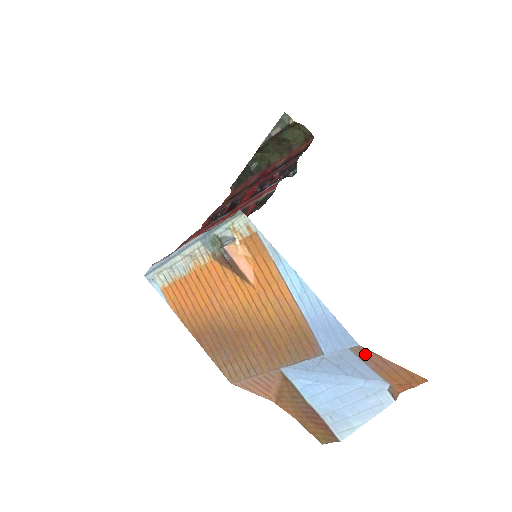
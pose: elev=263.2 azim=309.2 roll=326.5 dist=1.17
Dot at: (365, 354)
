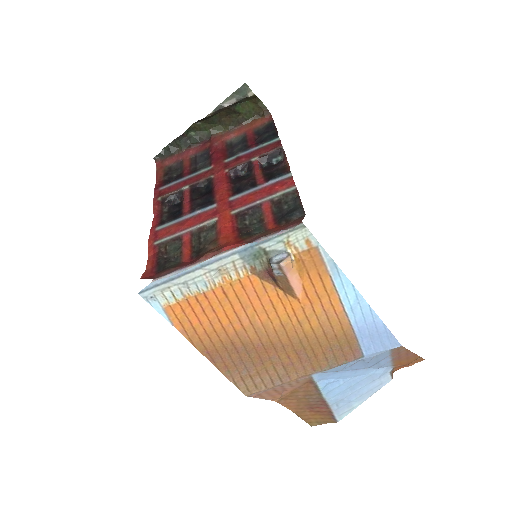
Dot at: (399, 351)
